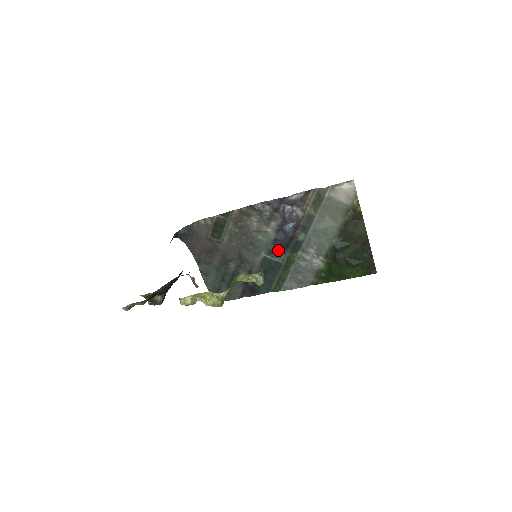
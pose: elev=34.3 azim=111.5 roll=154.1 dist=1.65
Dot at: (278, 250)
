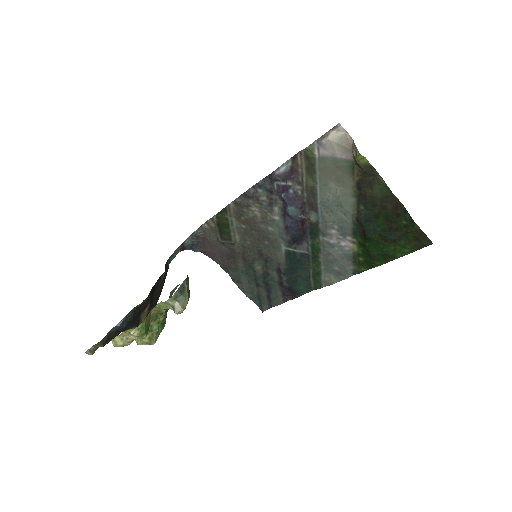
Dot at: (296, 239)
